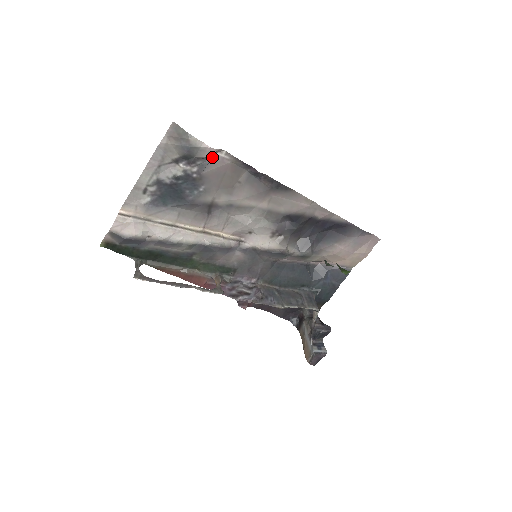
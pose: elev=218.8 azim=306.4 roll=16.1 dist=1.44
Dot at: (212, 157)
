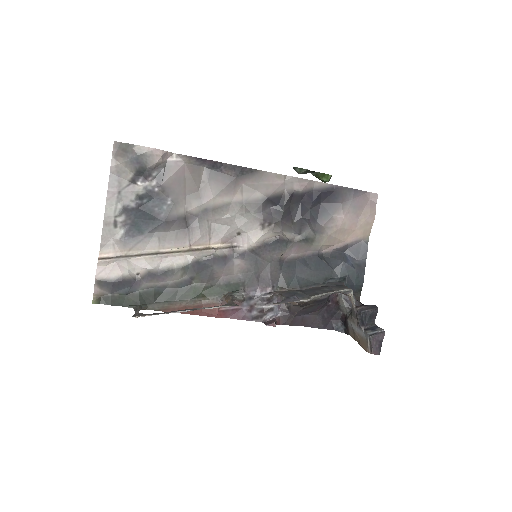
Dot at: (165, 164)
